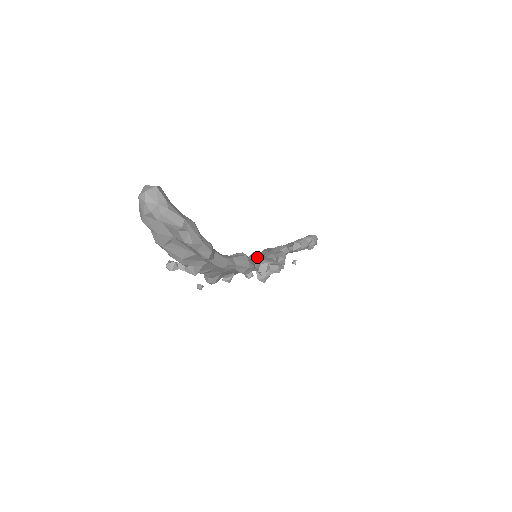
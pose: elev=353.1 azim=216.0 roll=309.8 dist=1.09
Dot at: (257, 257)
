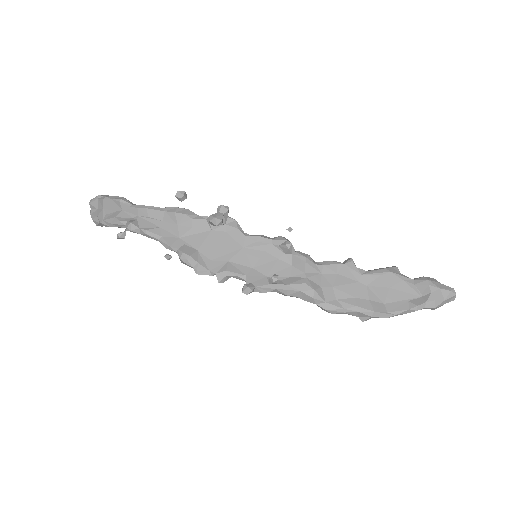
Dot at: occluded
